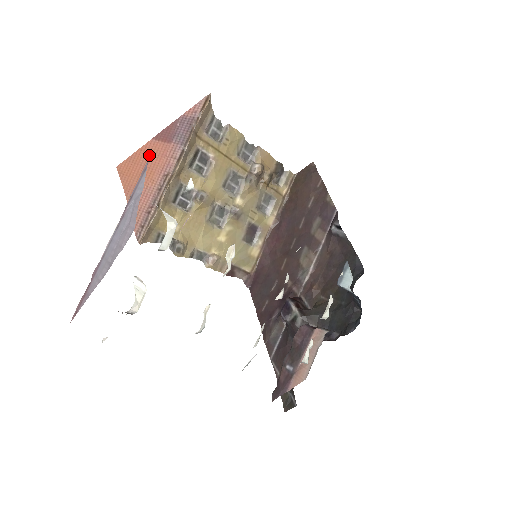
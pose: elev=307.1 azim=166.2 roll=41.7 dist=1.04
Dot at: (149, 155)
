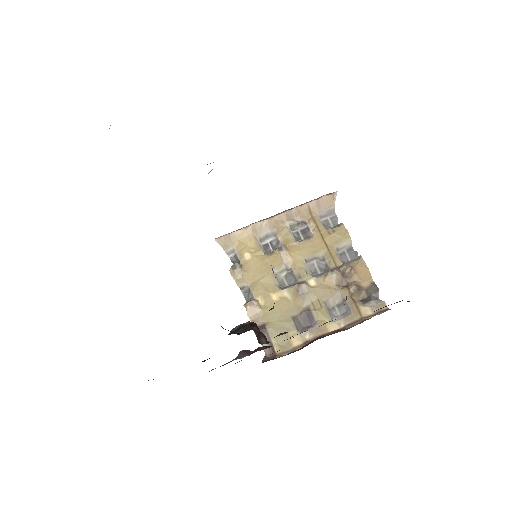
Dot at: occluded
